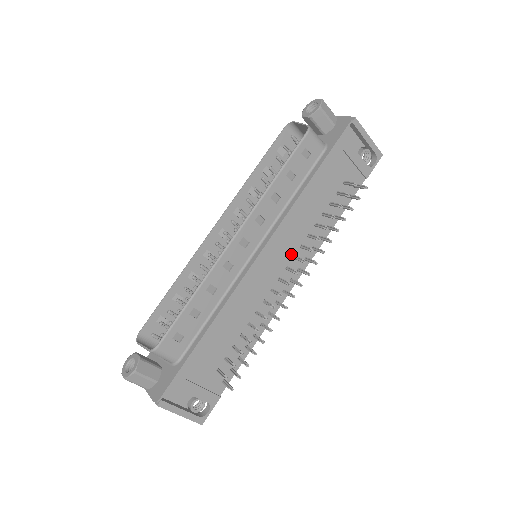
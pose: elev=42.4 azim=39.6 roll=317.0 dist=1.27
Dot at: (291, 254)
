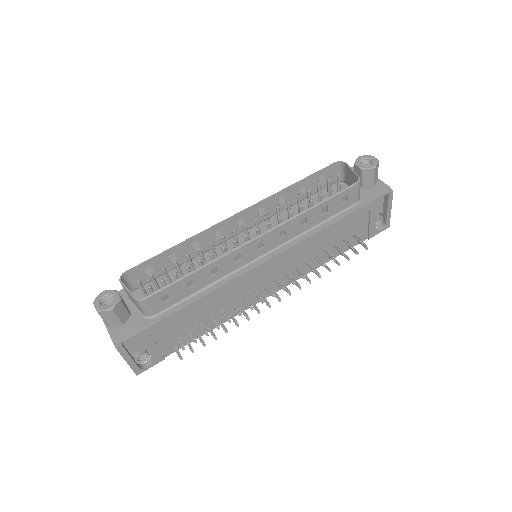
Dot at: (286, 270)
